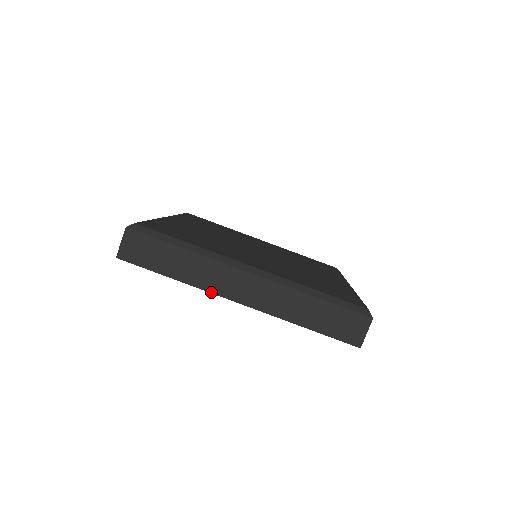
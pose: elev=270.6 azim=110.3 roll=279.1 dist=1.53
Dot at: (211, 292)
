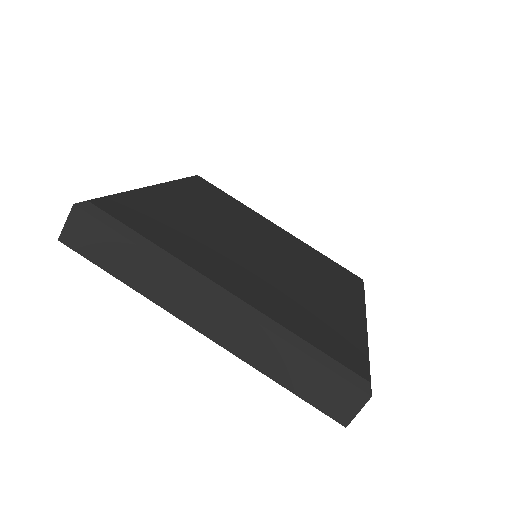
Dot at: (168, 310)
